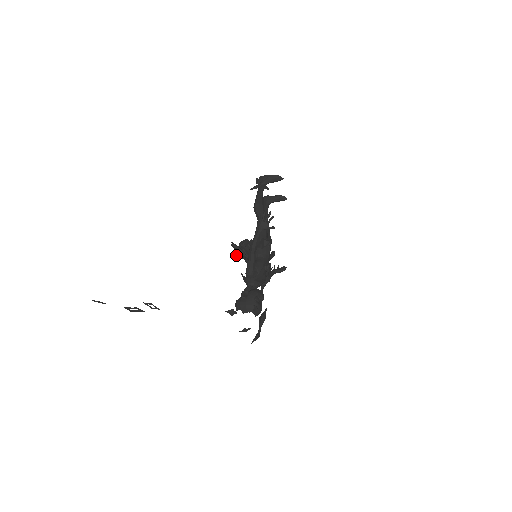
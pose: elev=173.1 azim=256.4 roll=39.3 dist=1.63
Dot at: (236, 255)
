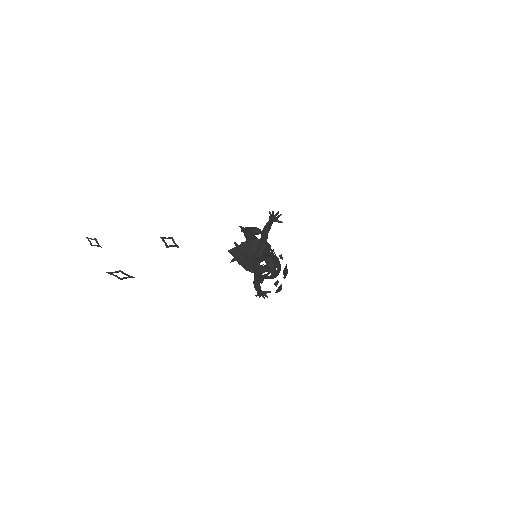
Dot at: occluded
